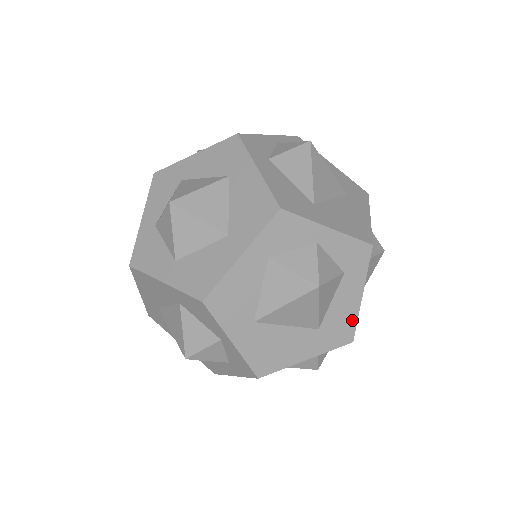
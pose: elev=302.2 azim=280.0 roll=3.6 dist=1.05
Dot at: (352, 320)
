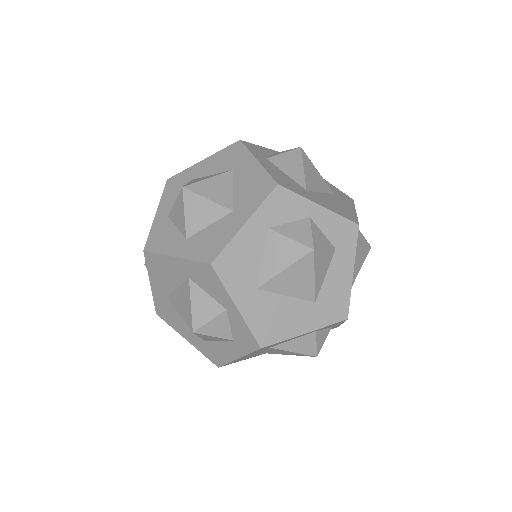
Dot at: (345, 296)
